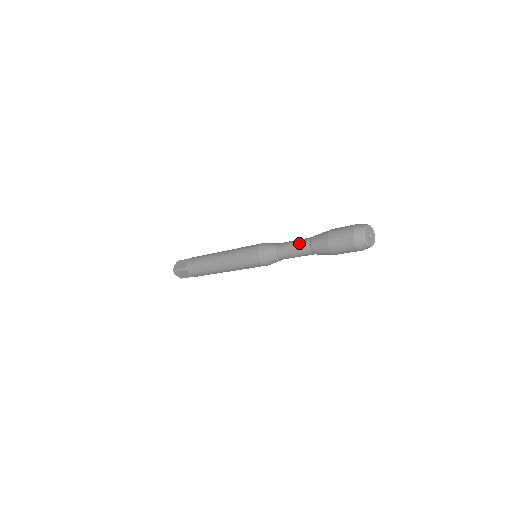
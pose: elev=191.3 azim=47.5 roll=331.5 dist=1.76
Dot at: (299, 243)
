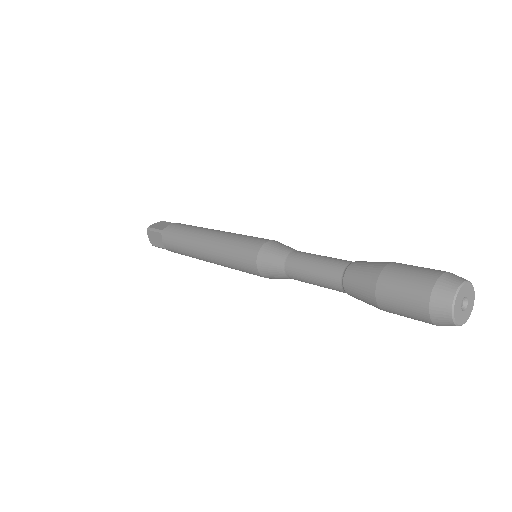
Dot at: (329, 260)
